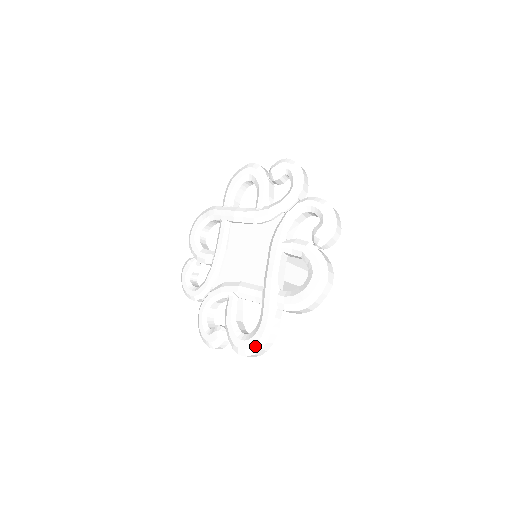
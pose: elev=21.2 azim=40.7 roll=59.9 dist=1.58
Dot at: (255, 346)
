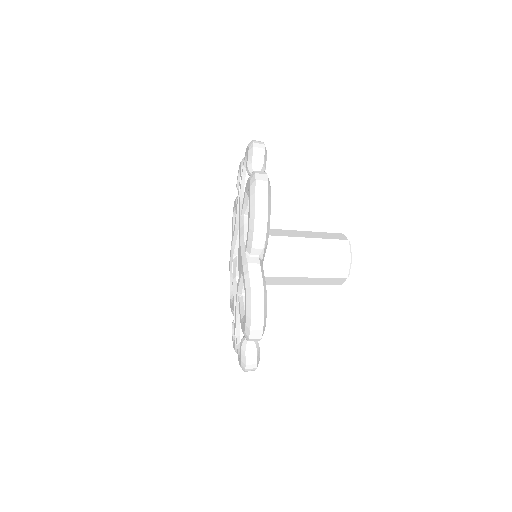
Dot at: (247, 308)
